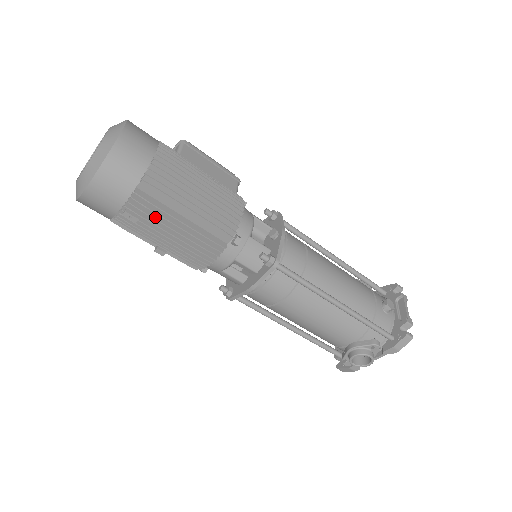
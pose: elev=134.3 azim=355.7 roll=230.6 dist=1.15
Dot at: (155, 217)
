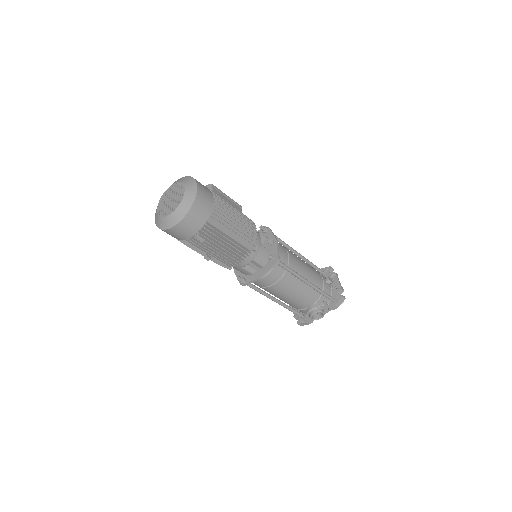
Dot at: (214, 238)
